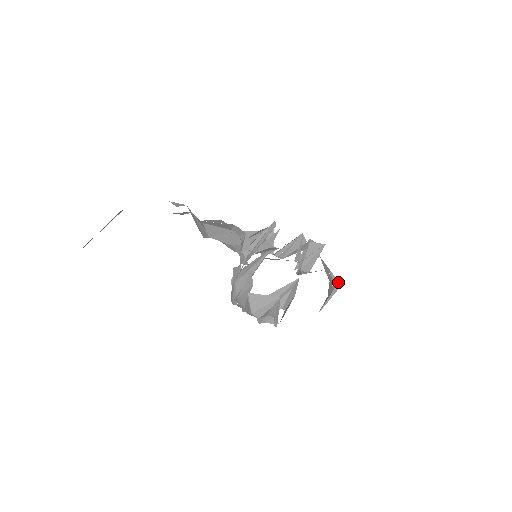
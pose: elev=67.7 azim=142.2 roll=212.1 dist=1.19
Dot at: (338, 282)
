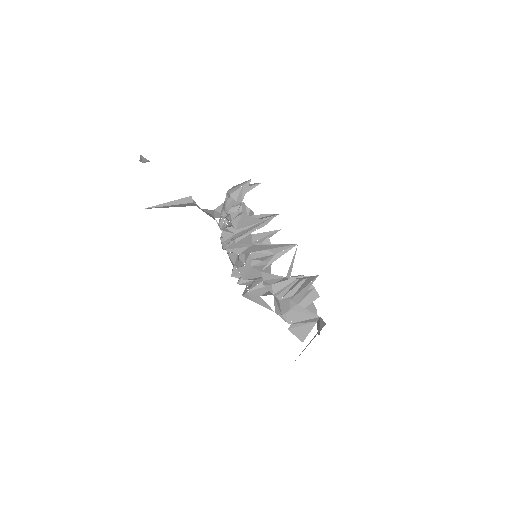
Dot at: (324, 322)
